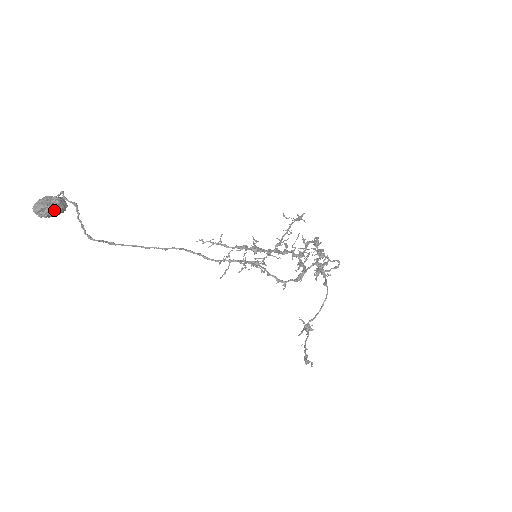
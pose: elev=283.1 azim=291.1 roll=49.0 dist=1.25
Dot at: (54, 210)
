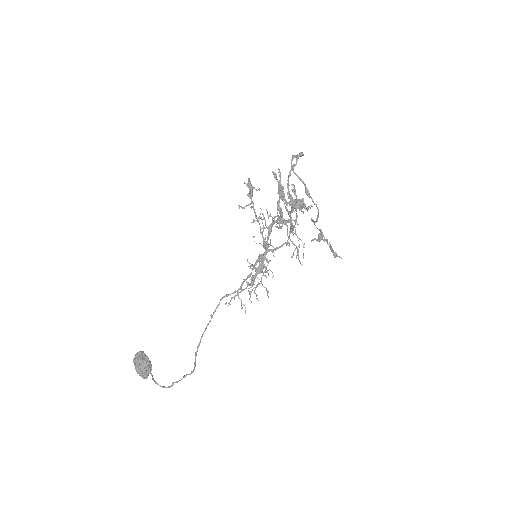
Dot at: (150, 369)
